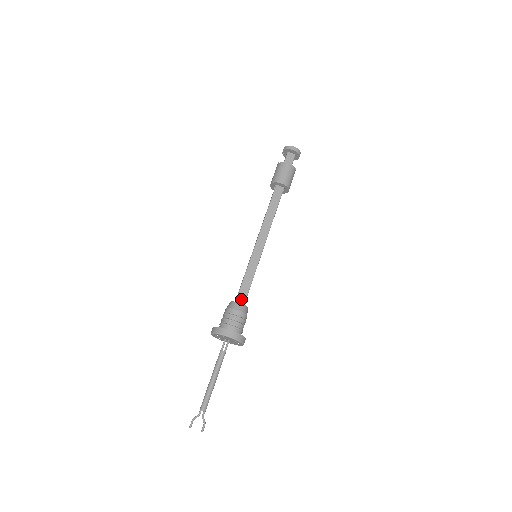
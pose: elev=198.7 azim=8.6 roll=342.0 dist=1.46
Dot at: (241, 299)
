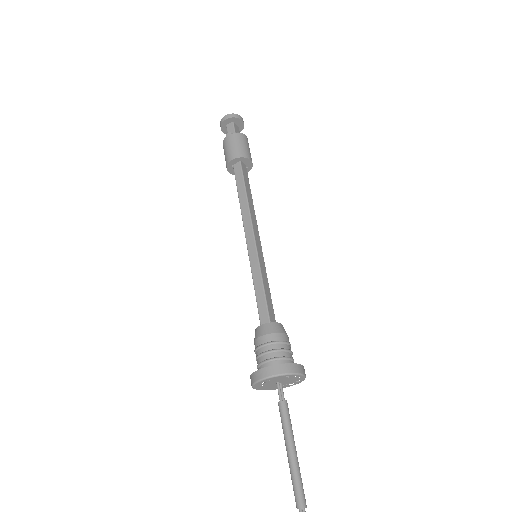
Dot at: (273, 318)
